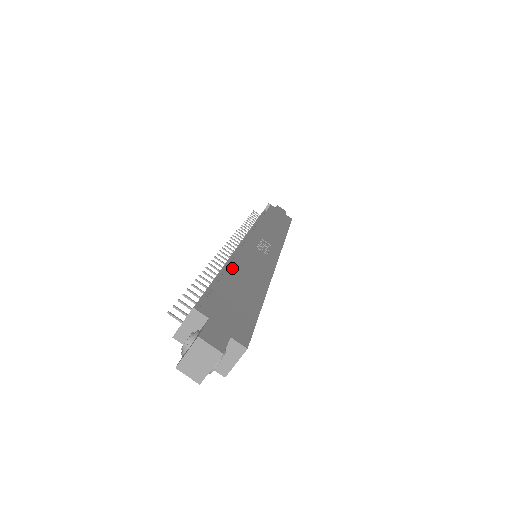
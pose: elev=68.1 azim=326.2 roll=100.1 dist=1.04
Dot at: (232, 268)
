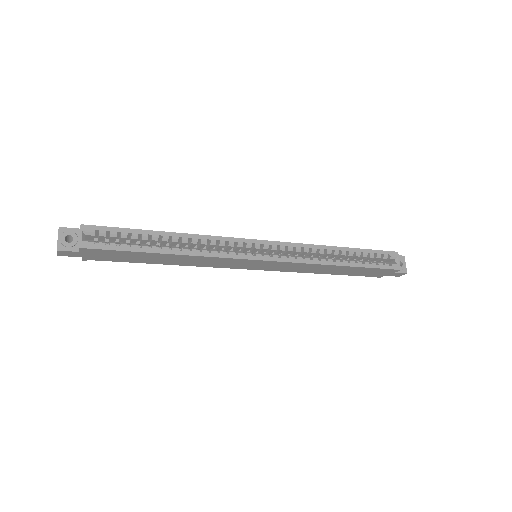
Dot at: occluded
